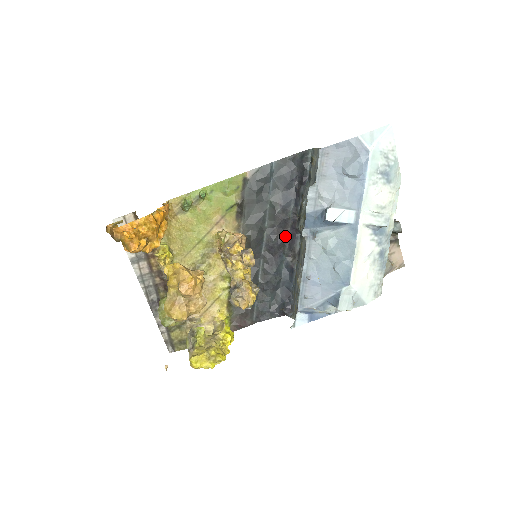
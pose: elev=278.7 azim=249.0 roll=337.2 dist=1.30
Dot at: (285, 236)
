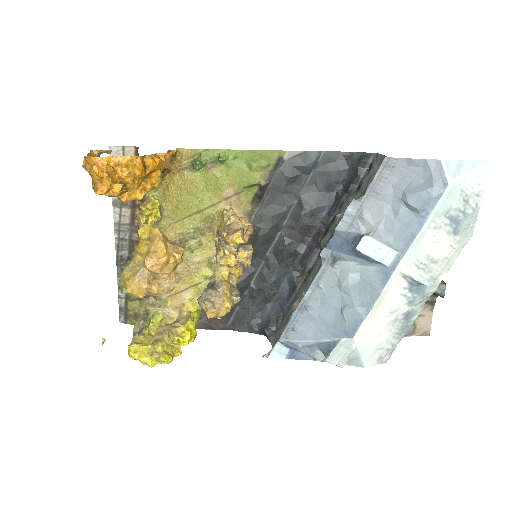
Dot at: (302, 245)
